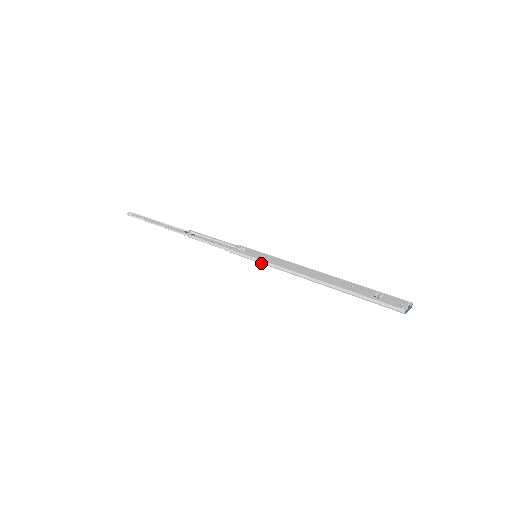
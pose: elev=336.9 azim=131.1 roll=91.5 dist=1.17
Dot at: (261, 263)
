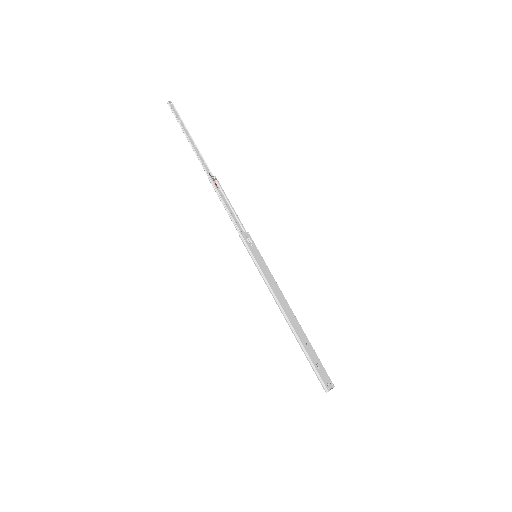
Dot at: (257, 267)
